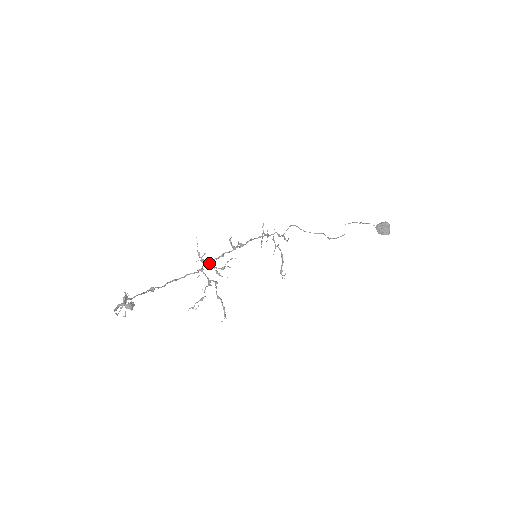
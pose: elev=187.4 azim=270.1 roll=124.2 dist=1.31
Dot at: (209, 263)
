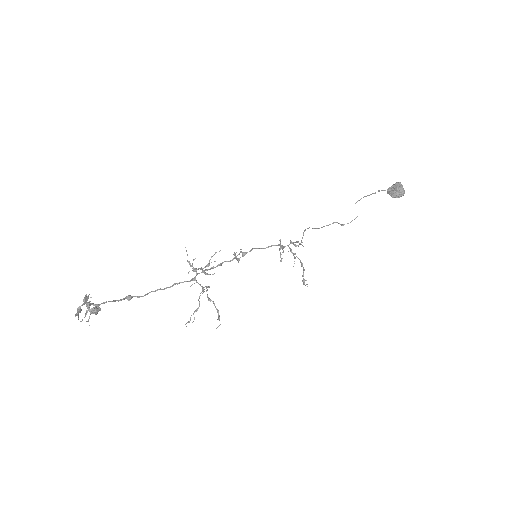
Dot at: occluded
